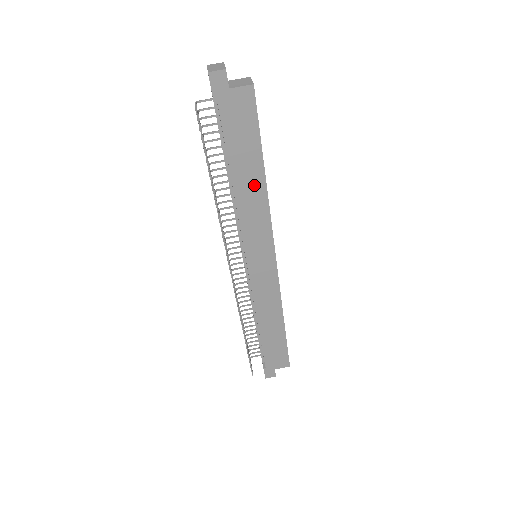
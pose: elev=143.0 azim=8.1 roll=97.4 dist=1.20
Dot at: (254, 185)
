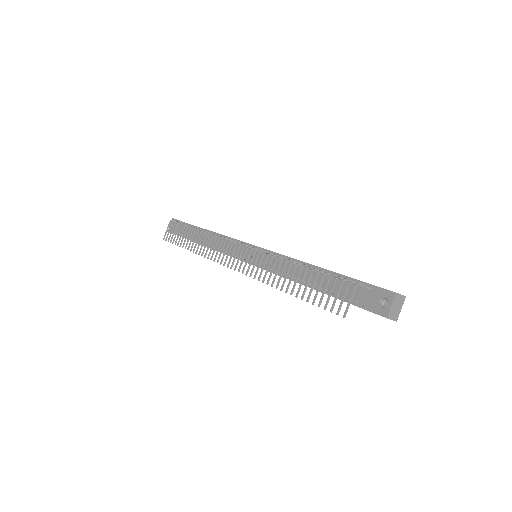
Dot at: occluded
